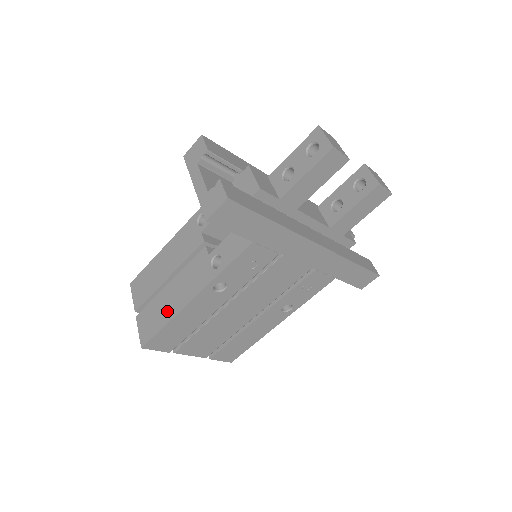
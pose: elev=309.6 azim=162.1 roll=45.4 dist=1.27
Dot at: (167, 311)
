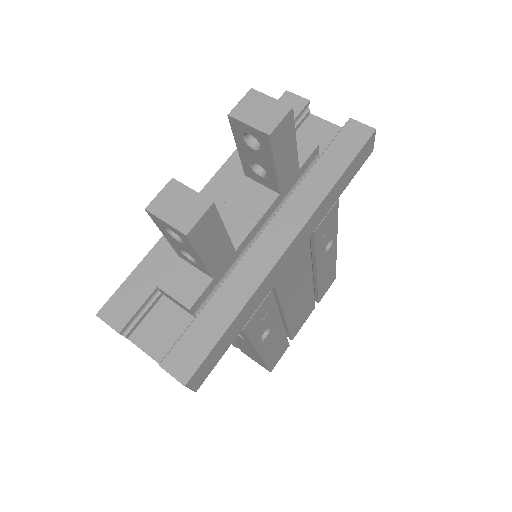
Dot at: occluded
